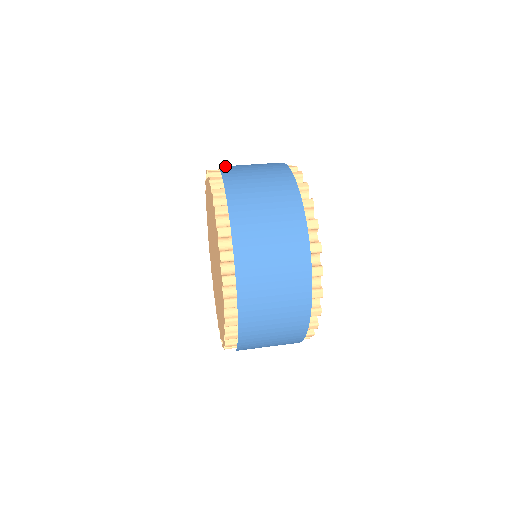
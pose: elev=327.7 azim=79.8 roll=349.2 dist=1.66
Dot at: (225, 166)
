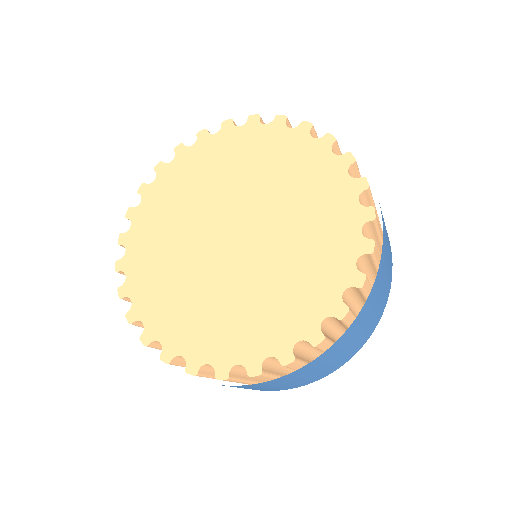
Dot at: occluded
